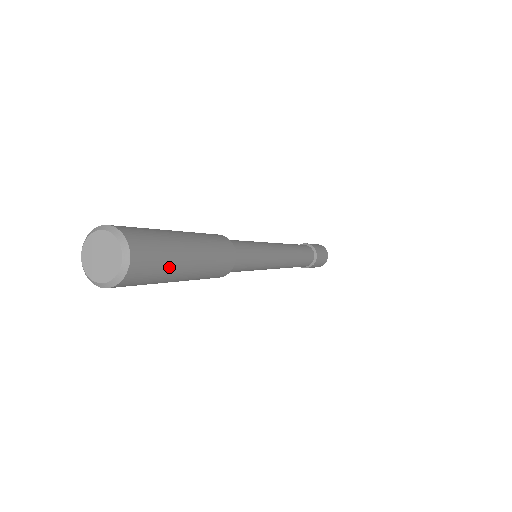
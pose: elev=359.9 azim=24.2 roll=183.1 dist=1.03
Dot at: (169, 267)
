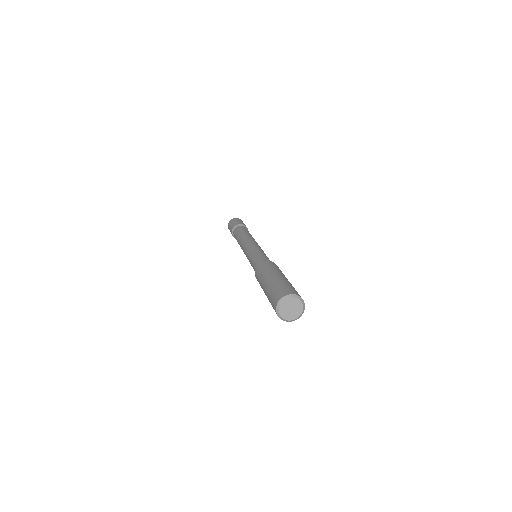
Dot at: occluded
